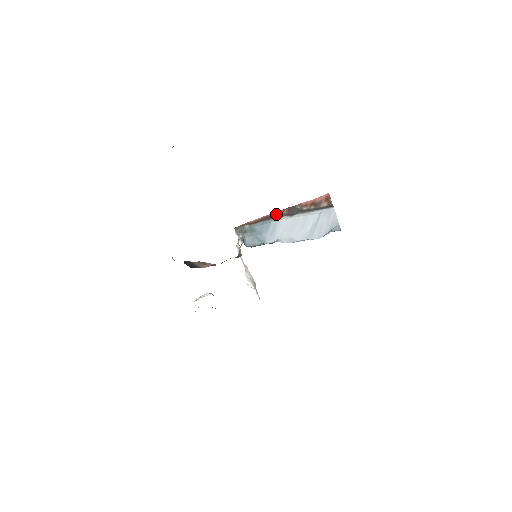
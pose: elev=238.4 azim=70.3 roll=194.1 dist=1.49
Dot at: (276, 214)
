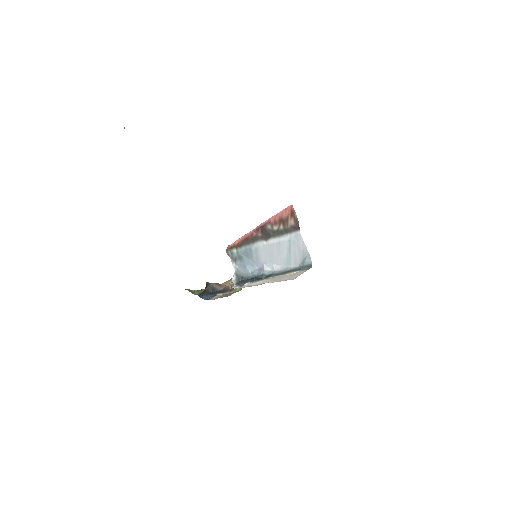
Dot at: (253, 236)
